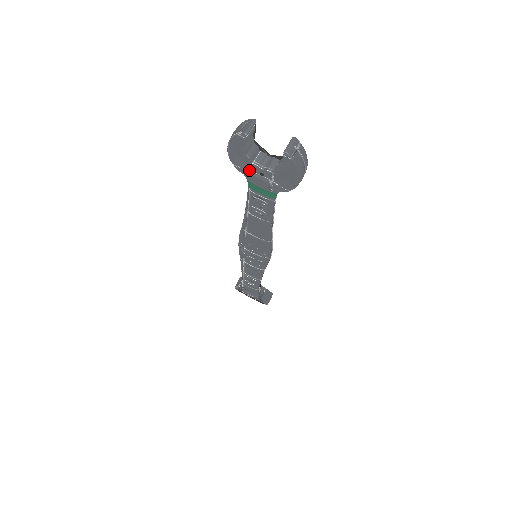
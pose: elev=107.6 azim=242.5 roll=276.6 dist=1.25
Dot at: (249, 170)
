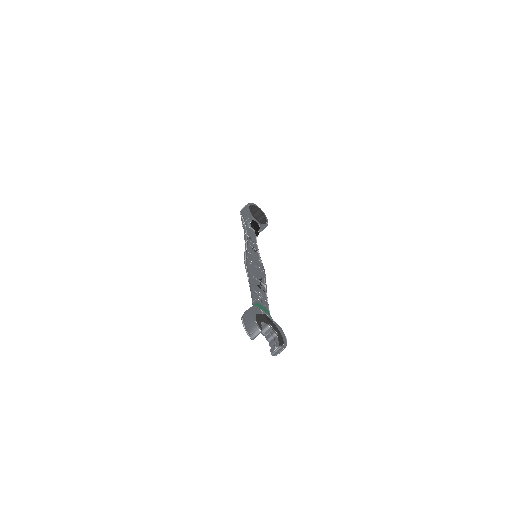
Dot at: occluded
